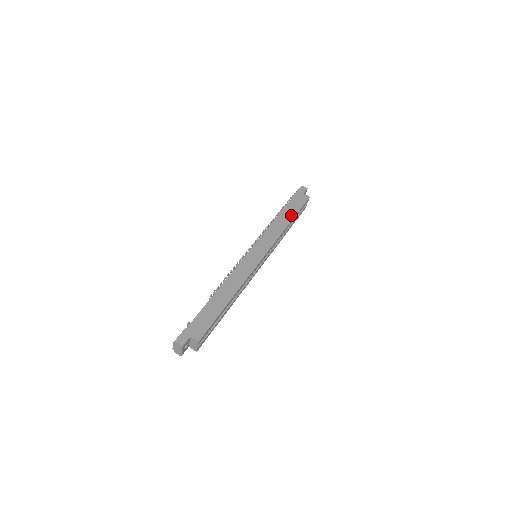
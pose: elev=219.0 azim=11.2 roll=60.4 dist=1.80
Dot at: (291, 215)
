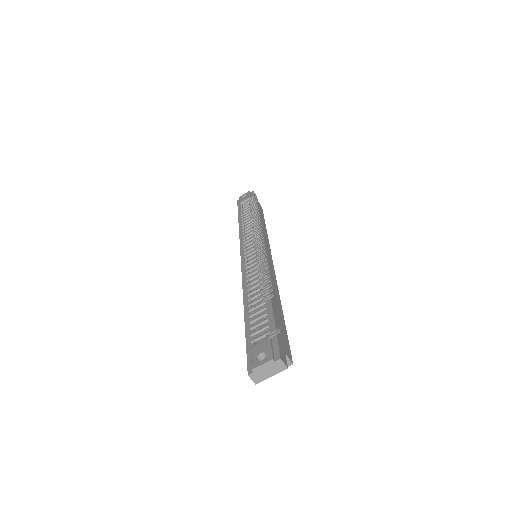
Dot at: (263, 220)
